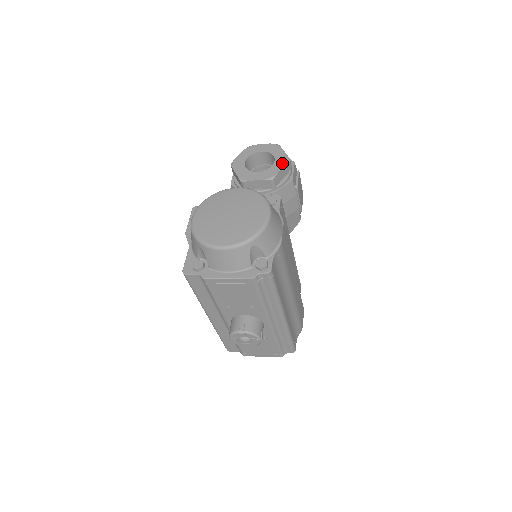
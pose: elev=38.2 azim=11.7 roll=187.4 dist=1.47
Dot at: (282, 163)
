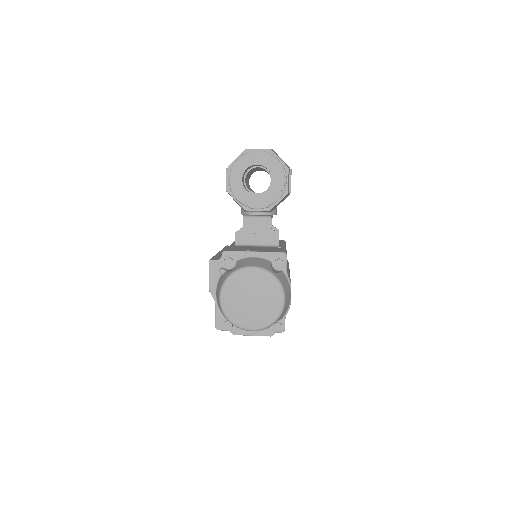
Dot at: (280, 185)
